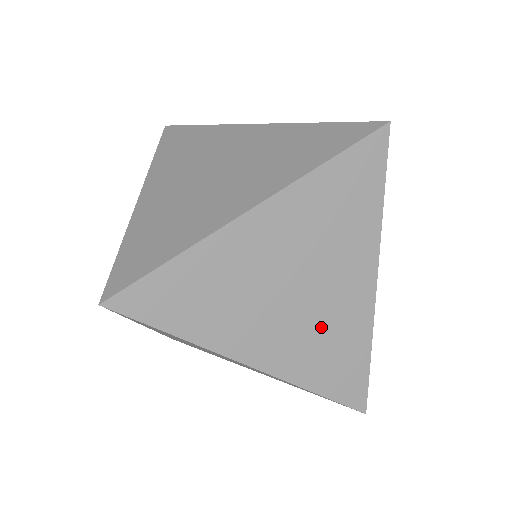
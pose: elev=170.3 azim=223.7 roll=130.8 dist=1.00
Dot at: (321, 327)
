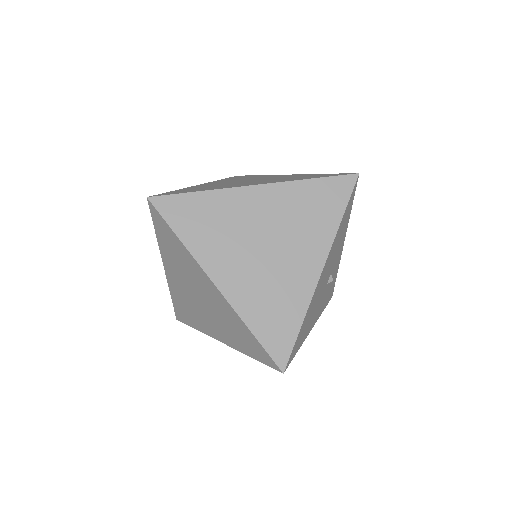
Dot at: (272, 283)
